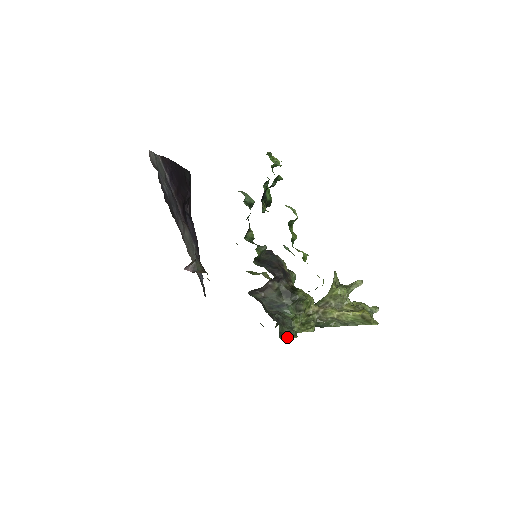
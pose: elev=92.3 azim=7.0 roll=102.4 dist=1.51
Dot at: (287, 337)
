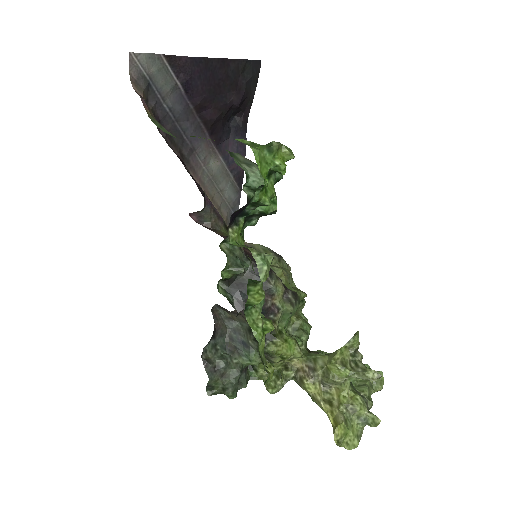
Dot at: (220, 392)
